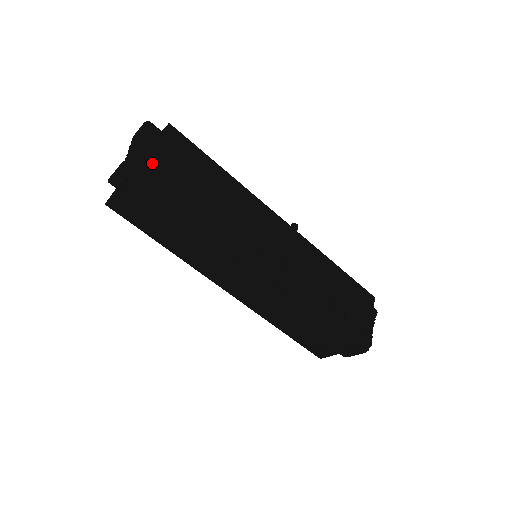
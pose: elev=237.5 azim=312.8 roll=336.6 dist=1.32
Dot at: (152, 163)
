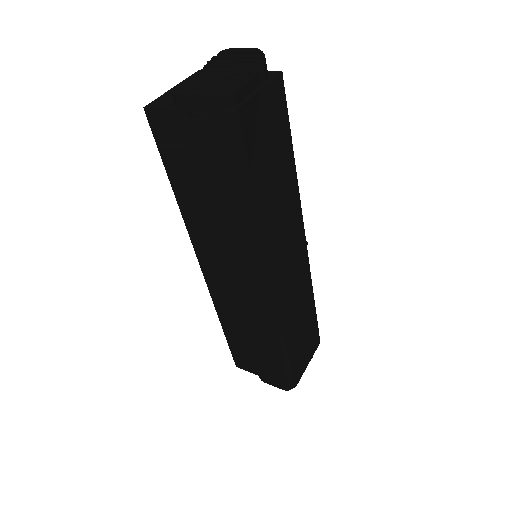
Dot at: (245, 116)
